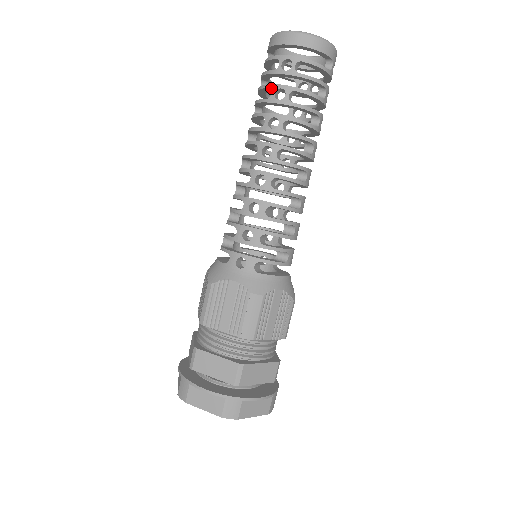
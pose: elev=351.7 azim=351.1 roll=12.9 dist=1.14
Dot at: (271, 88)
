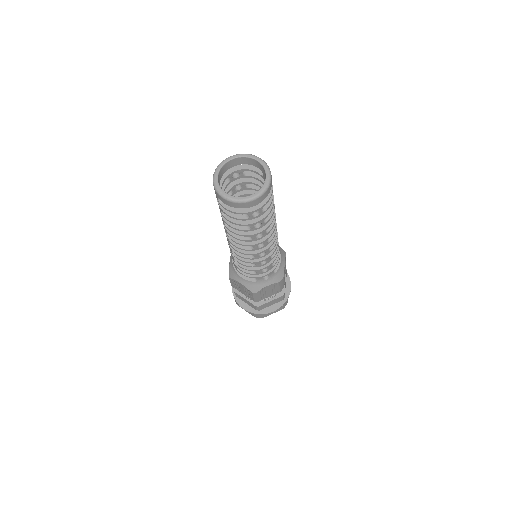
Dot at: occluded
